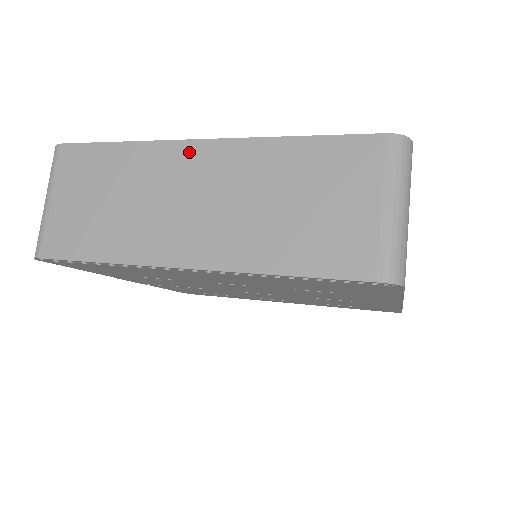
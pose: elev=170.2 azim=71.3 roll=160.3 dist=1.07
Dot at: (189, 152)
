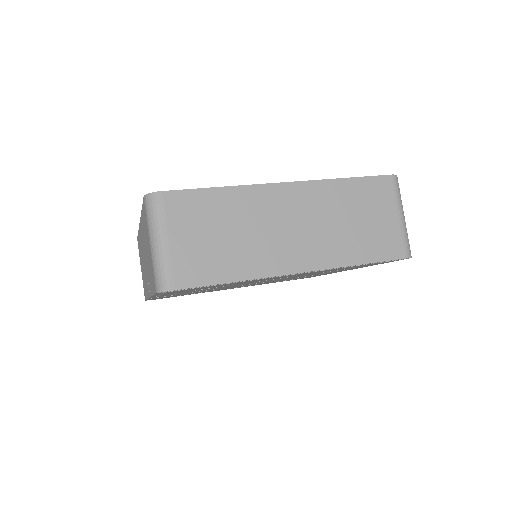
Dot at: (277, 192)
